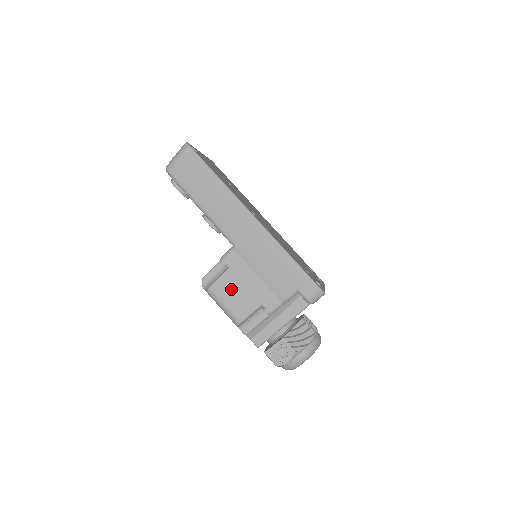
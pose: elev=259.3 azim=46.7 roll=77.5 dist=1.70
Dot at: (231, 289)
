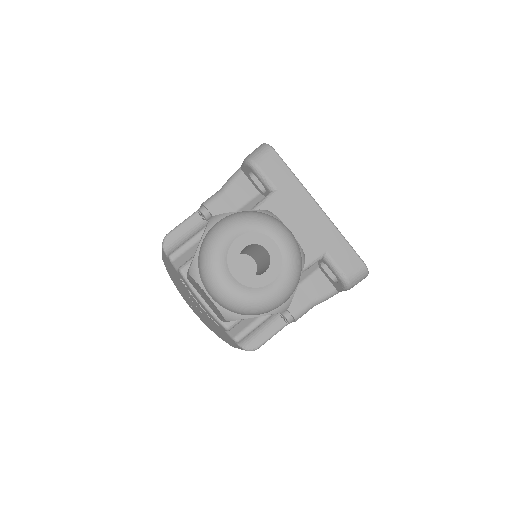
Dot at: occluded
